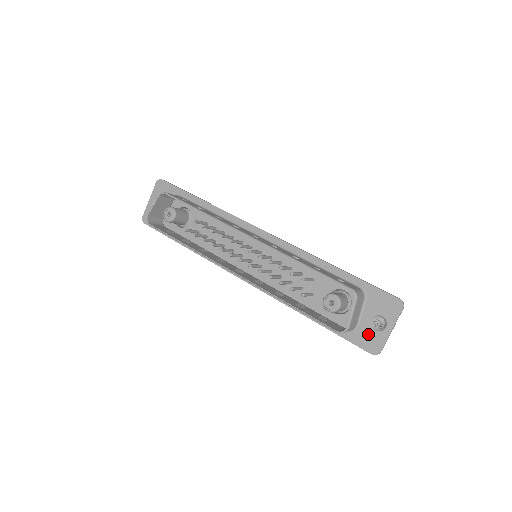
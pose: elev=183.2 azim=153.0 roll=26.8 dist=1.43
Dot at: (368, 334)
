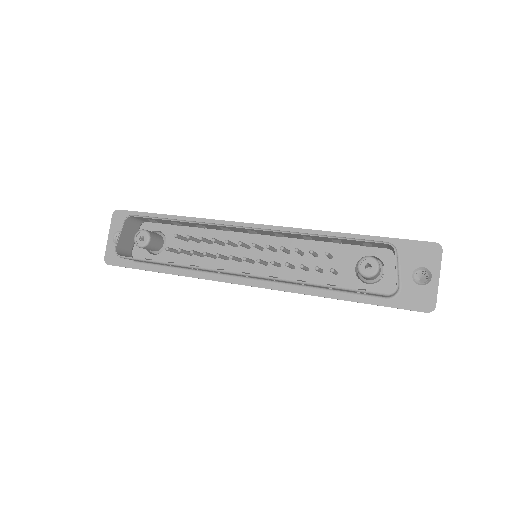
Dot at: (415, 292)
